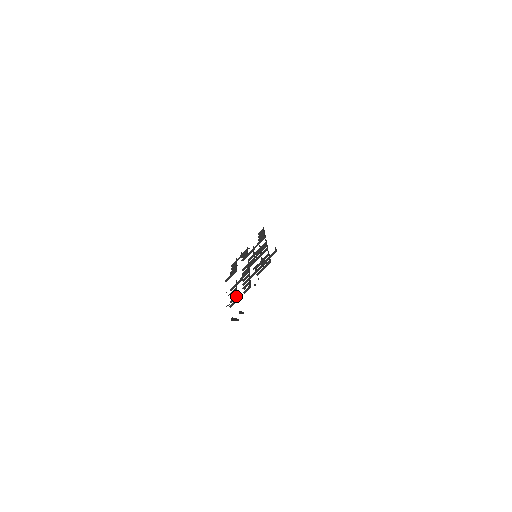
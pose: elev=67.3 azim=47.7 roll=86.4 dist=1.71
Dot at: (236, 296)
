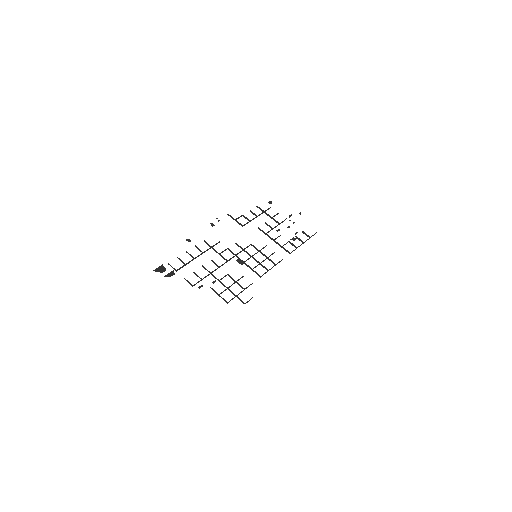
Dot at: (184, 265)
